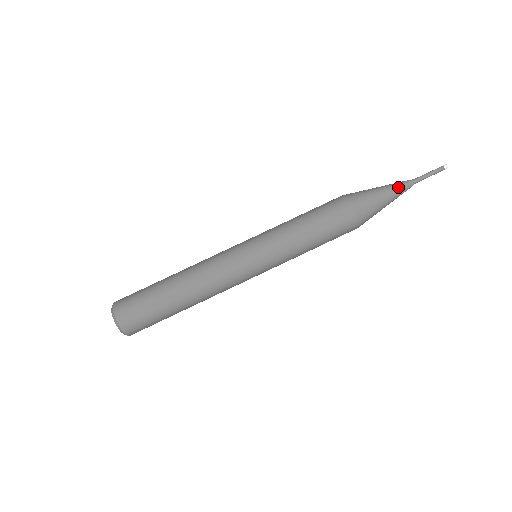
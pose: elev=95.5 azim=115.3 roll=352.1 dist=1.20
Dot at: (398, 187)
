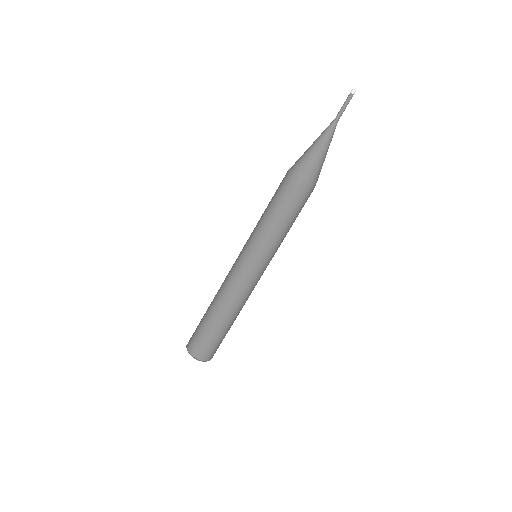
Dot at: (328, 139)
